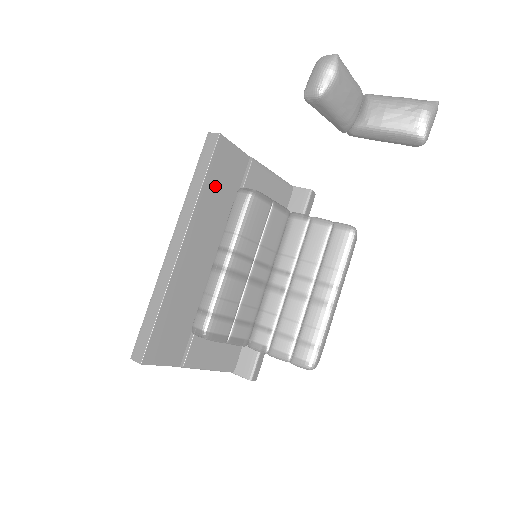
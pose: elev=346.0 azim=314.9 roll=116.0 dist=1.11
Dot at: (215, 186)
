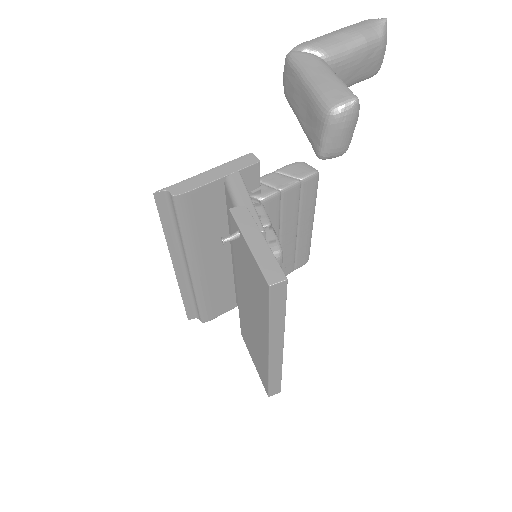
Dot at: occluded
